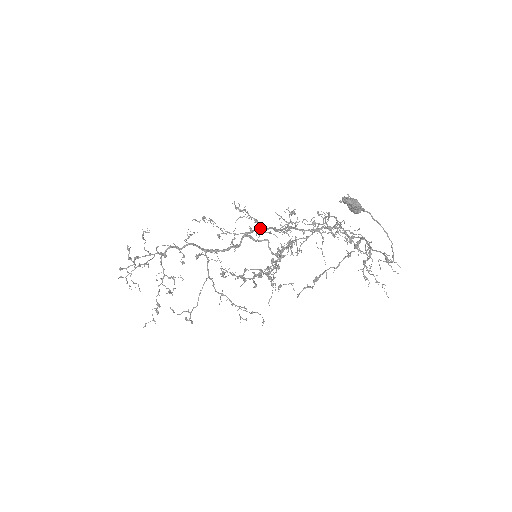
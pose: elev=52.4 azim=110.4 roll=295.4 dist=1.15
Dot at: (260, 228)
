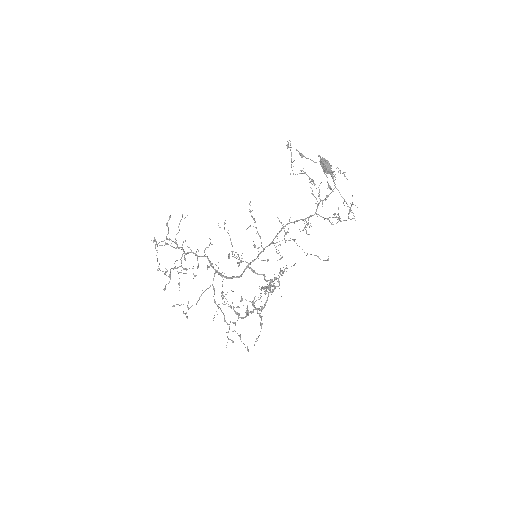
Dot at: (262, 247)
